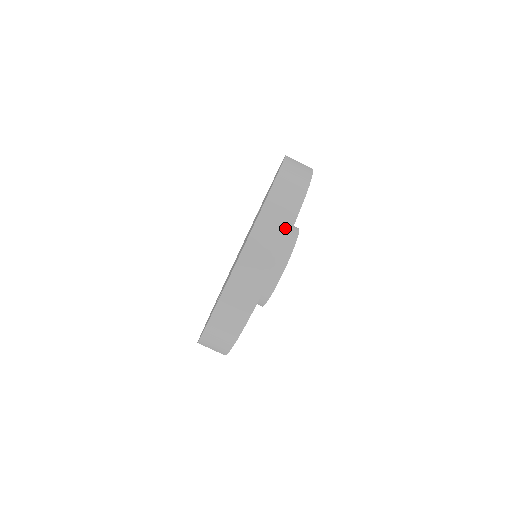
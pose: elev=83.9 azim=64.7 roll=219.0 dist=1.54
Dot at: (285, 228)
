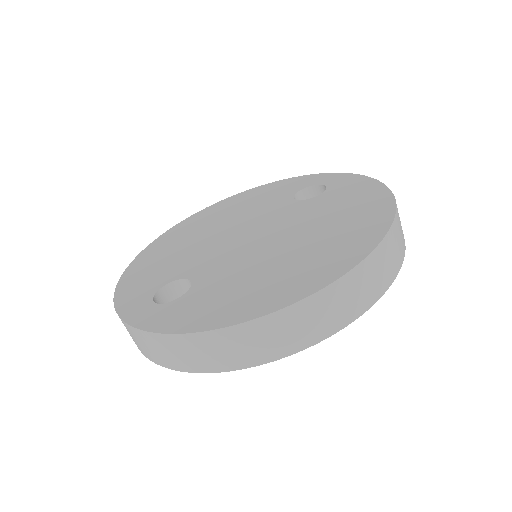
Dot at: (302, 342)
